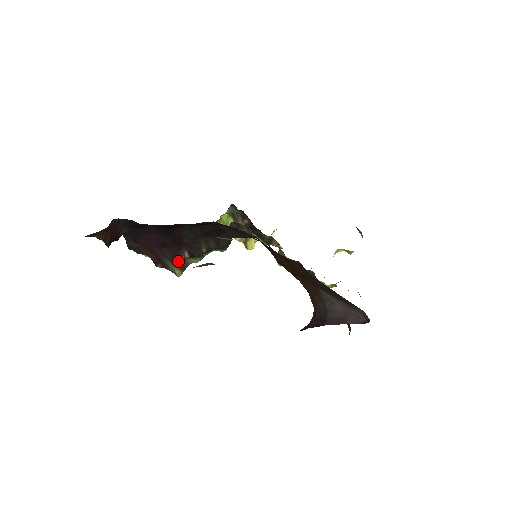
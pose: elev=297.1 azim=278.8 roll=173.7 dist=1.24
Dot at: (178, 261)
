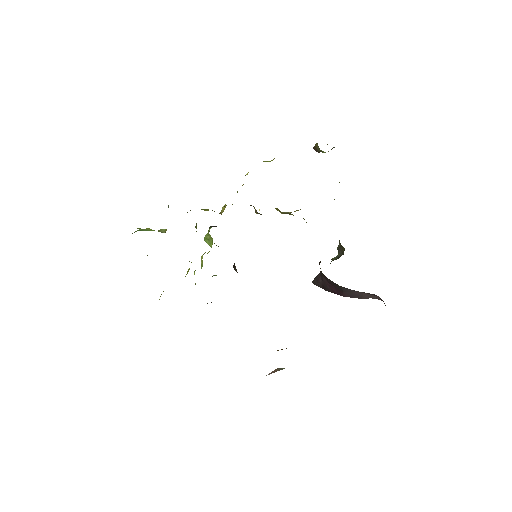
Dot at: occluded
